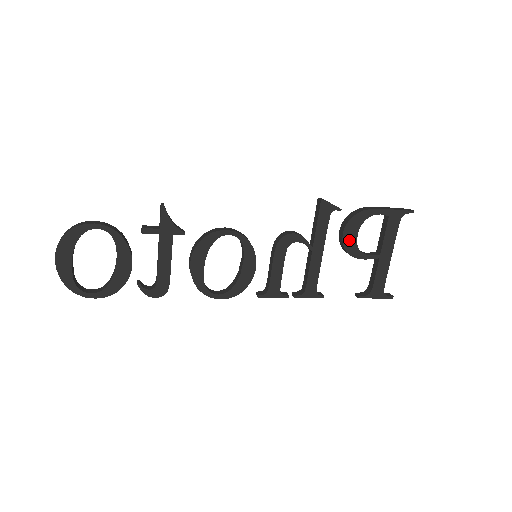
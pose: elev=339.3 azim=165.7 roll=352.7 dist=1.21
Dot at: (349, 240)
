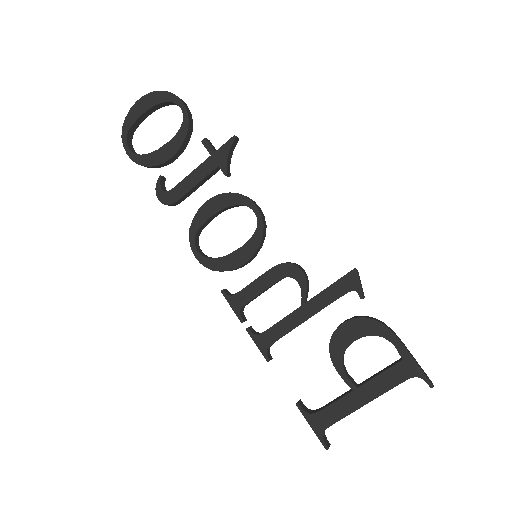
Dot at: (343, 336)
